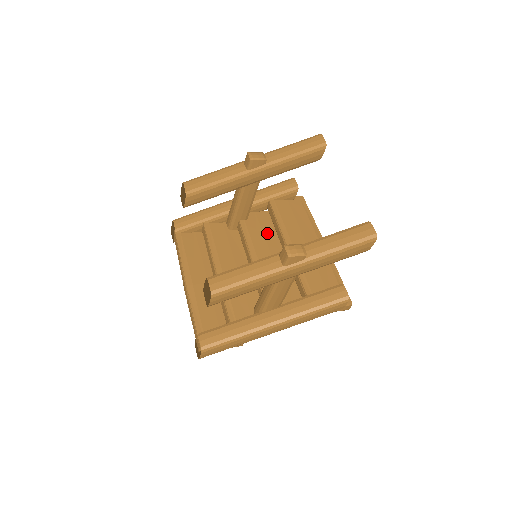
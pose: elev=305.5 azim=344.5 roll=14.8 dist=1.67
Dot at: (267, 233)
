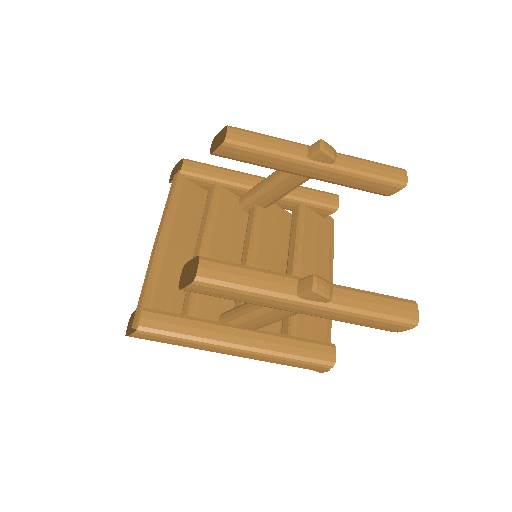
Dot at: (278, 236)
